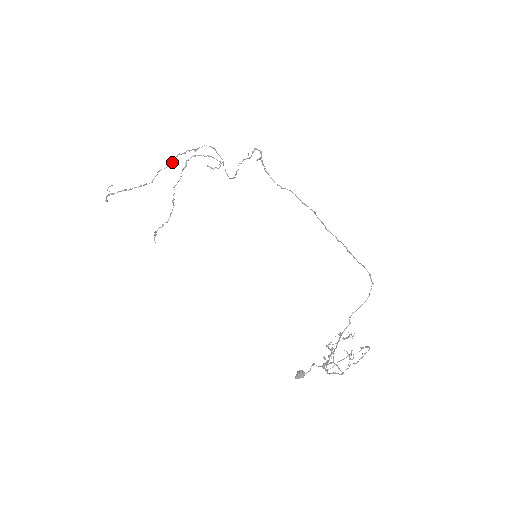
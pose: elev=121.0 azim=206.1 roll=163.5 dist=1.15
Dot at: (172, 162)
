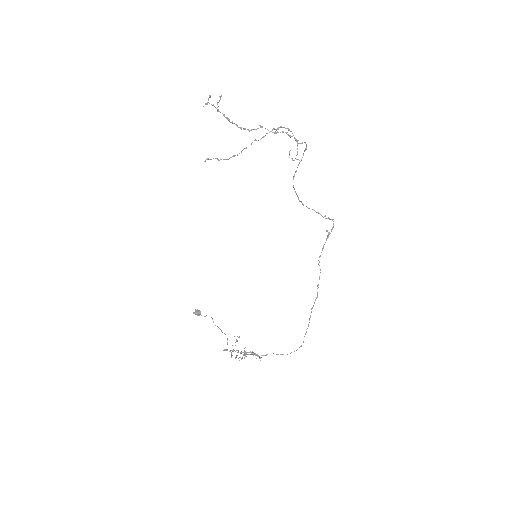
Dot at: occluded
